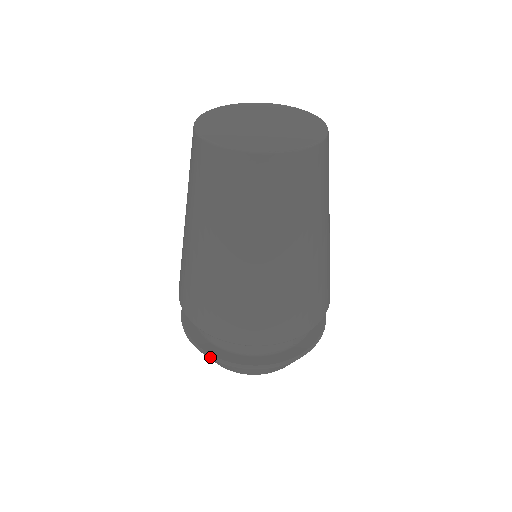
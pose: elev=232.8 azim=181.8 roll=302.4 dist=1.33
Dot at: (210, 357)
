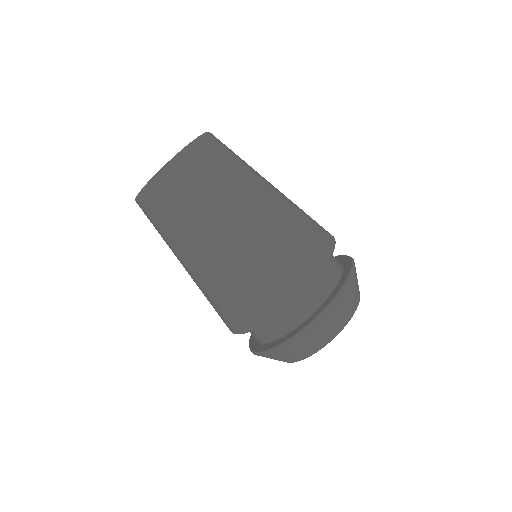
Dot at: (269, 352)
